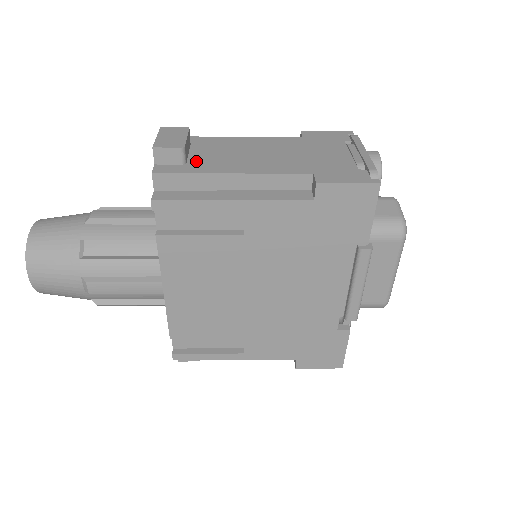
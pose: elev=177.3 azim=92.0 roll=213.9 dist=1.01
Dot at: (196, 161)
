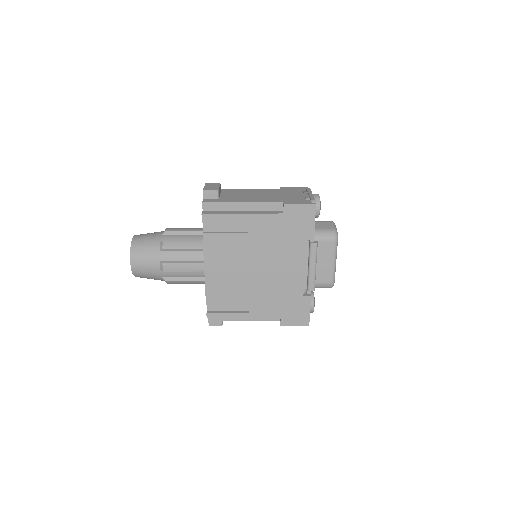
Dot at: (224, 198)
